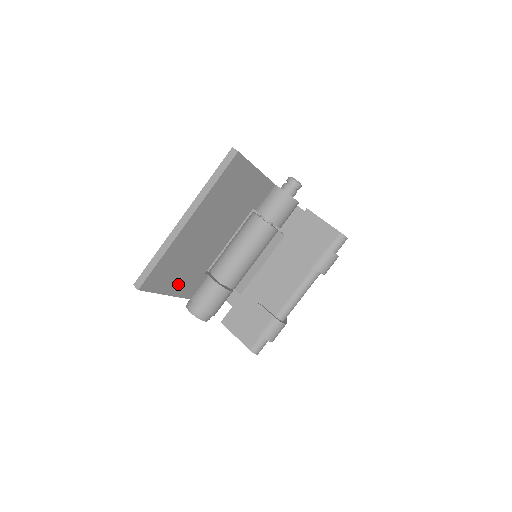
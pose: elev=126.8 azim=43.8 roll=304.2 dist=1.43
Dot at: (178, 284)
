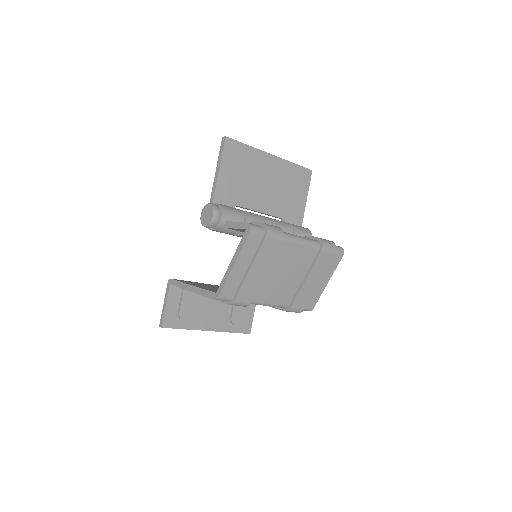
Dot at: (227, 179)
